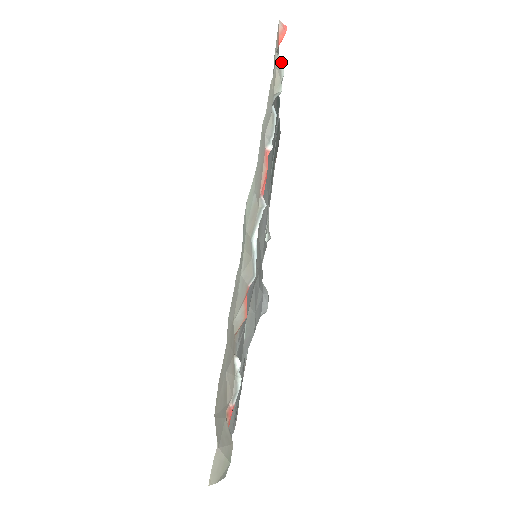
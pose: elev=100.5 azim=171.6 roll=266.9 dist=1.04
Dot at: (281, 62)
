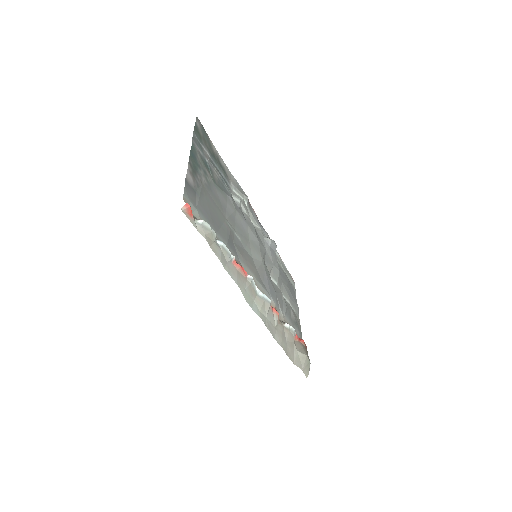
Dot at: (203, 224)
